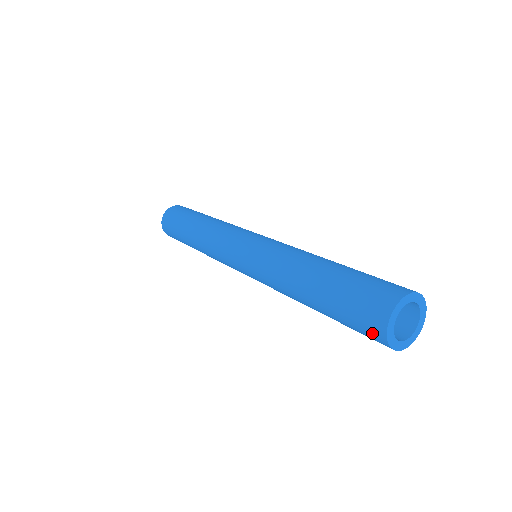
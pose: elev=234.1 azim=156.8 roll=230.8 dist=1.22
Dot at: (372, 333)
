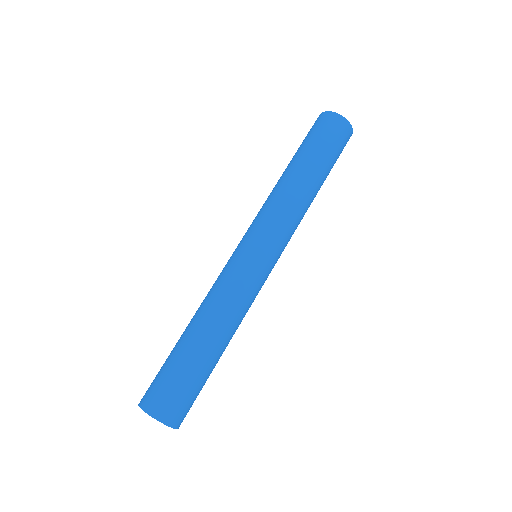
Dot at: (332, 122)
